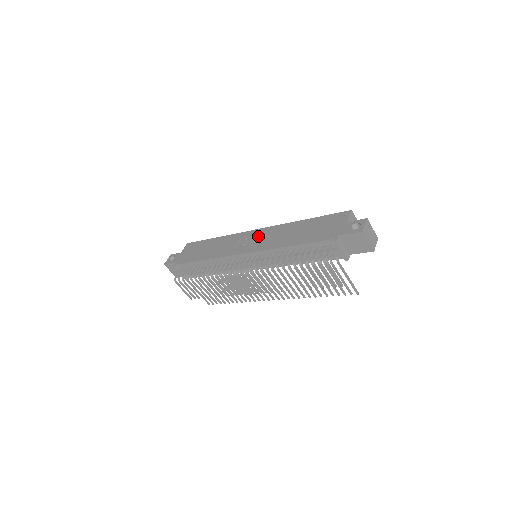
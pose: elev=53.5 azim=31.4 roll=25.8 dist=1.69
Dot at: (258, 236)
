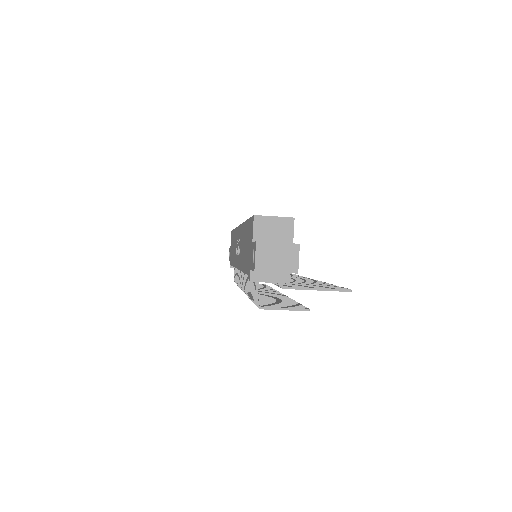
Dot at: (239, 239)
